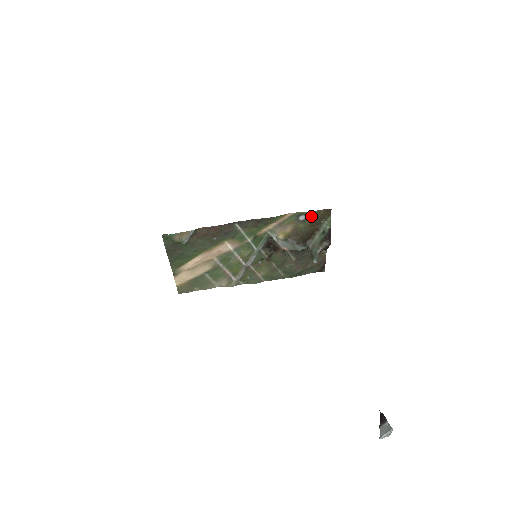
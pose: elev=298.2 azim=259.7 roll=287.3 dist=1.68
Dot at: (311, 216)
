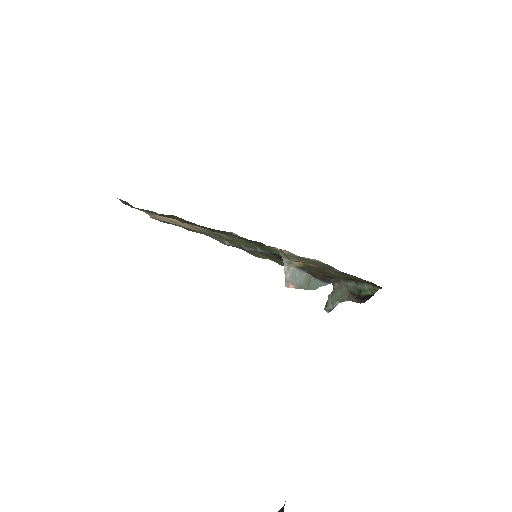
Dot at: (351, 275)
